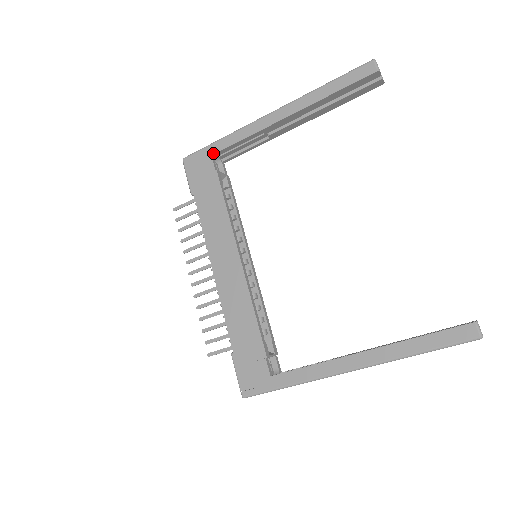
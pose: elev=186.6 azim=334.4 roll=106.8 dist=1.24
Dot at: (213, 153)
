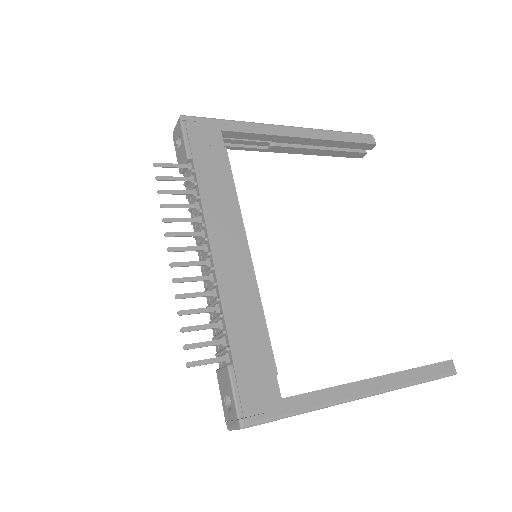
Dot at: (224, 129)
